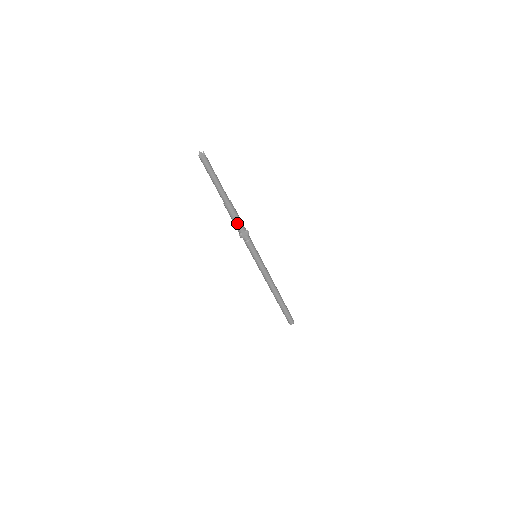
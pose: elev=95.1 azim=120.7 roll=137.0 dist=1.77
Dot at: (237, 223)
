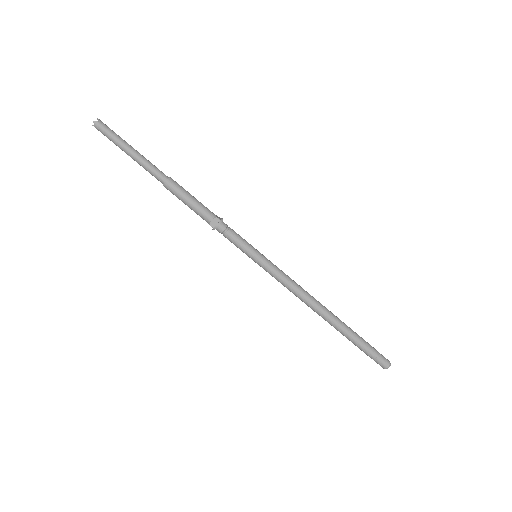
Dot at: (194, 208)
